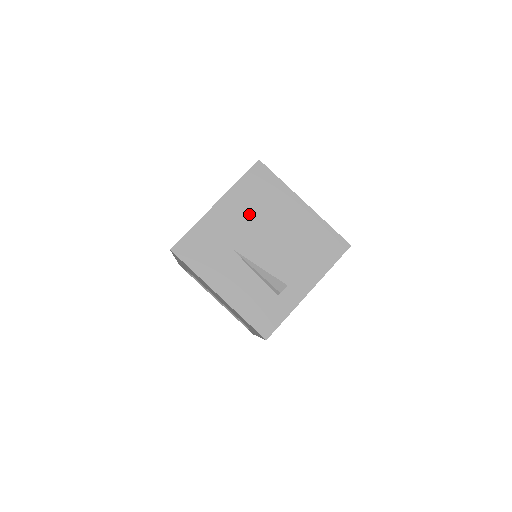
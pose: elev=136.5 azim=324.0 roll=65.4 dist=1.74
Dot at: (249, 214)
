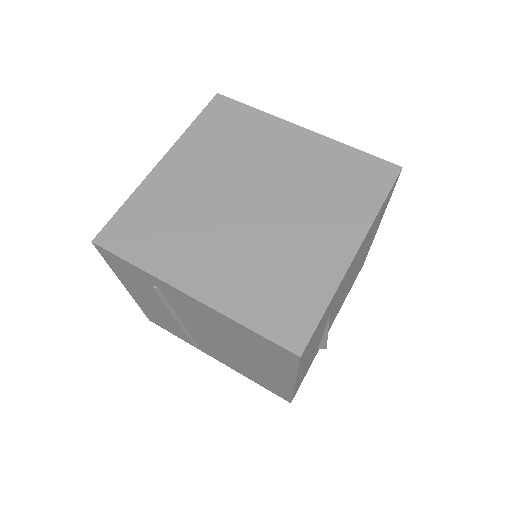
Dot at: occluded
